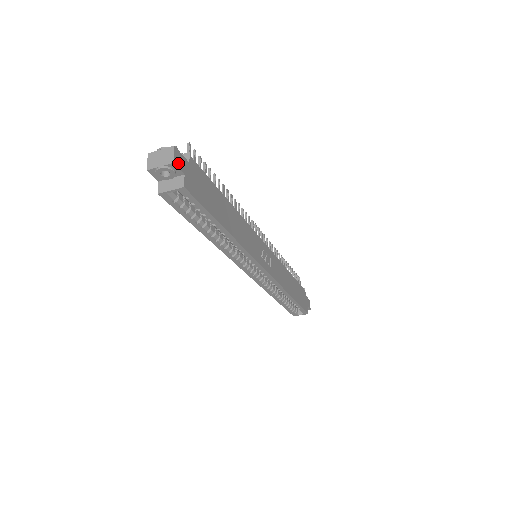
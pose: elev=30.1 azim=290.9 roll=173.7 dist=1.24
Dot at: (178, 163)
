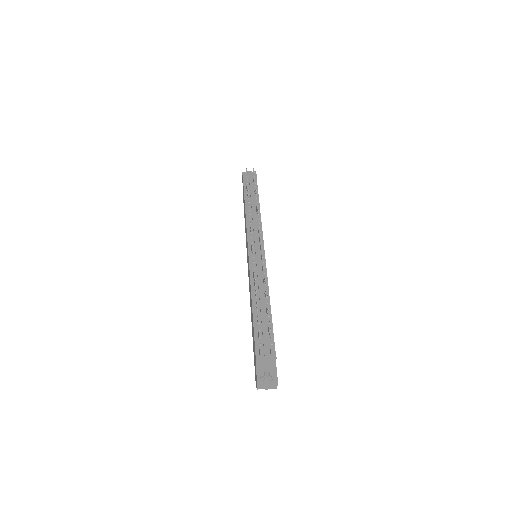
Dot at: occluded
